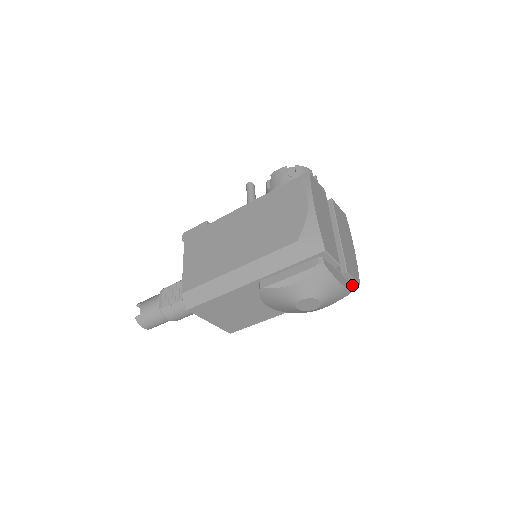
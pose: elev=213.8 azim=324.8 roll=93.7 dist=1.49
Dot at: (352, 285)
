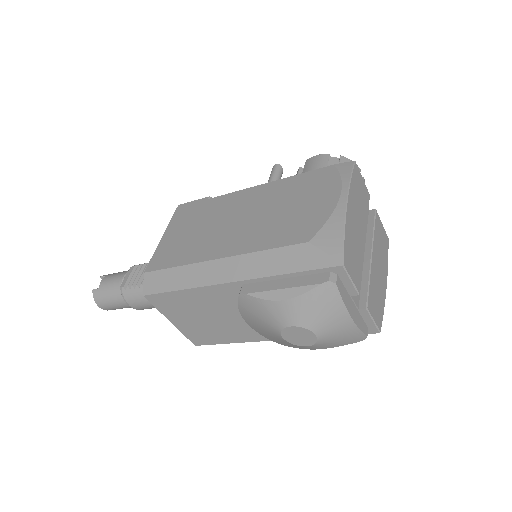
Dot at: (369, 330)
